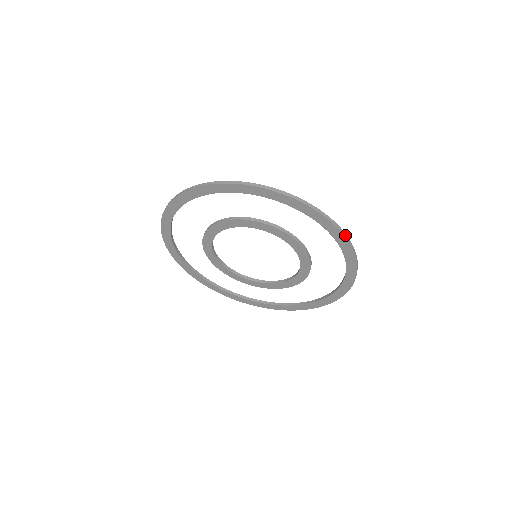
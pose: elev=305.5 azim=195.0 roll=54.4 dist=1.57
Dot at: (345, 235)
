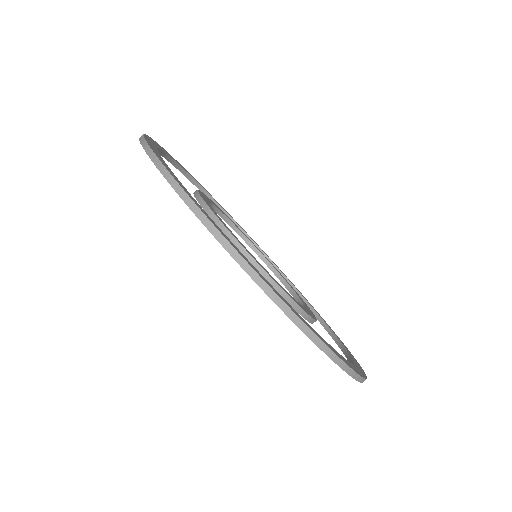
Dot at: occluded
